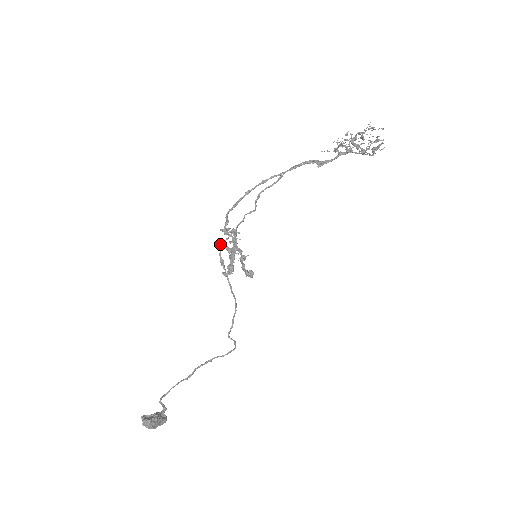
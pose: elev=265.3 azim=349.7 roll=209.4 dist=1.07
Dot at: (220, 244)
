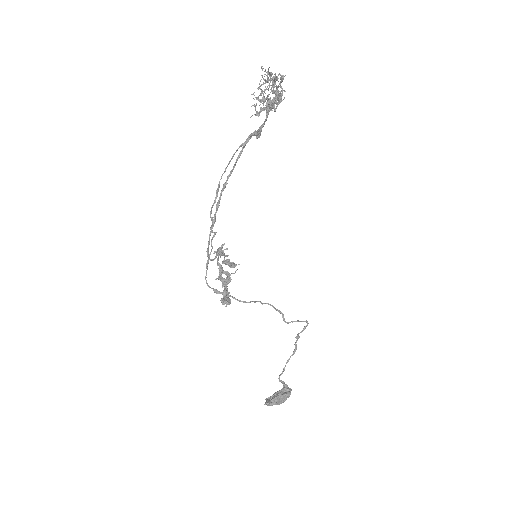
Dot at: occluded
